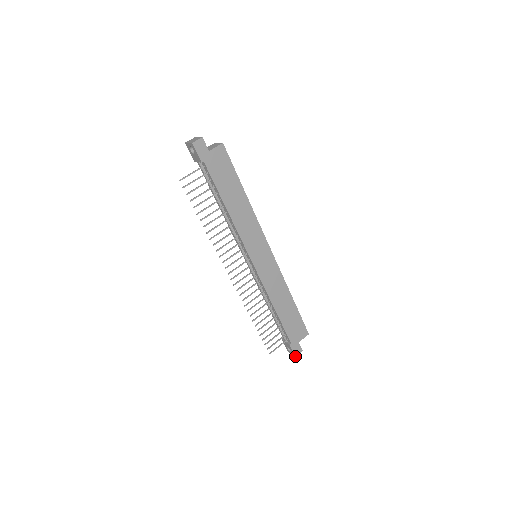
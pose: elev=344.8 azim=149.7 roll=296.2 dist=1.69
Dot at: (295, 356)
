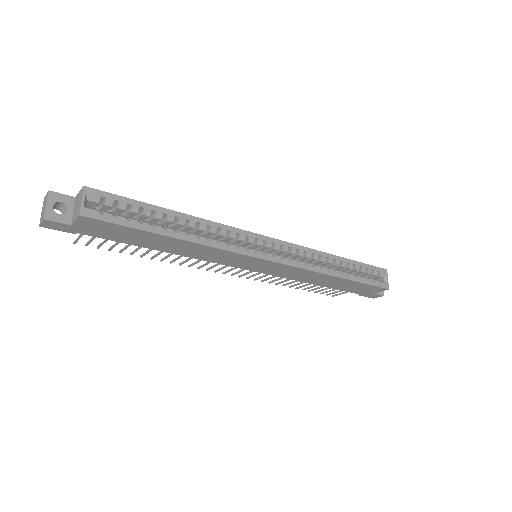
Dot at: (373, 298)
